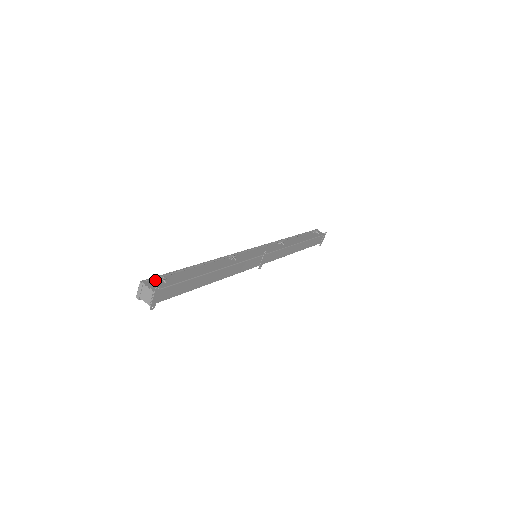
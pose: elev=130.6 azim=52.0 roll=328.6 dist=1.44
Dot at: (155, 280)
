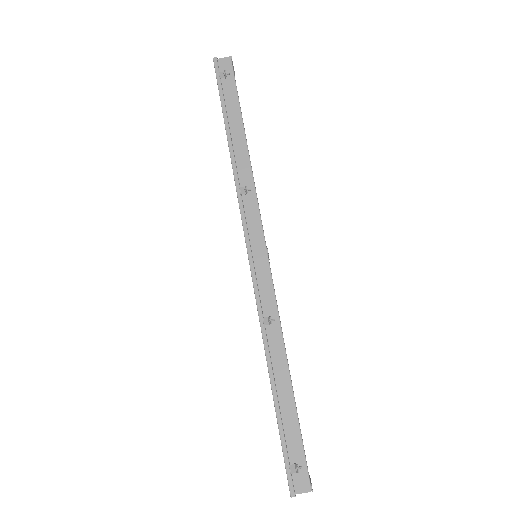
Dot at: (292, 475)
